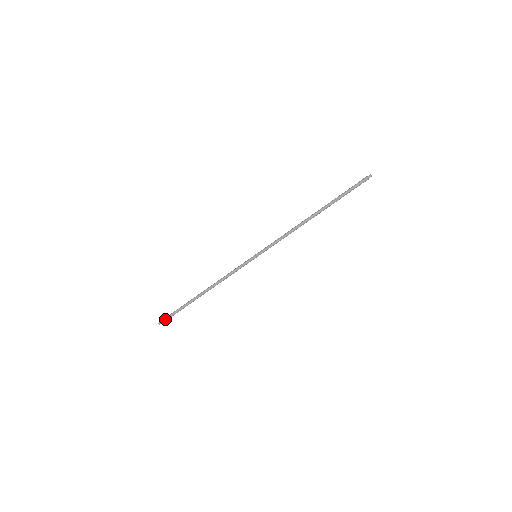
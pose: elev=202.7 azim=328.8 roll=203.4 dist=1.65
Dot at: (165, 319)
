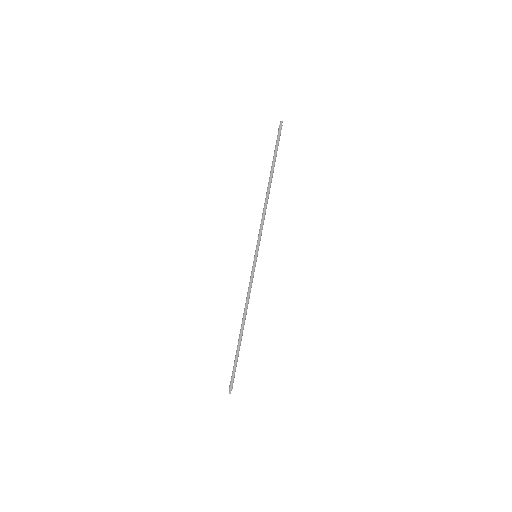
Dot at: occluded
